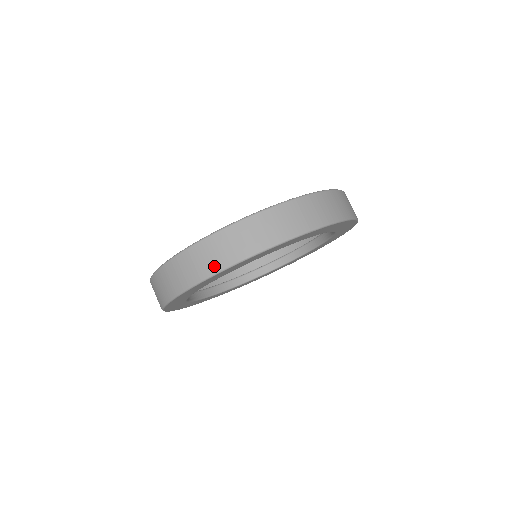
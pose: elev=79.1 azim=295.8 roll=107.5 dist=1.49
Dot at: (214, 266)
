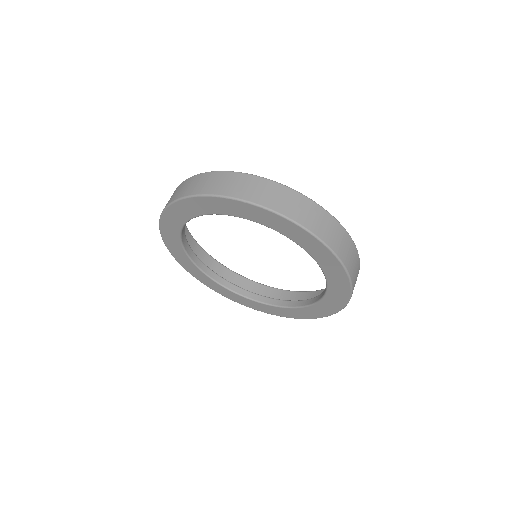
Dot at: (231, 191)
